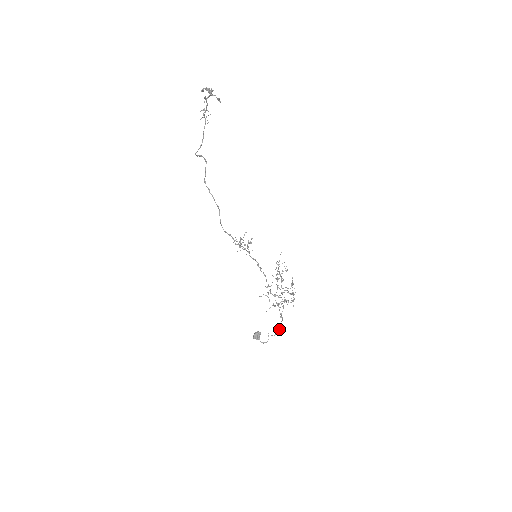
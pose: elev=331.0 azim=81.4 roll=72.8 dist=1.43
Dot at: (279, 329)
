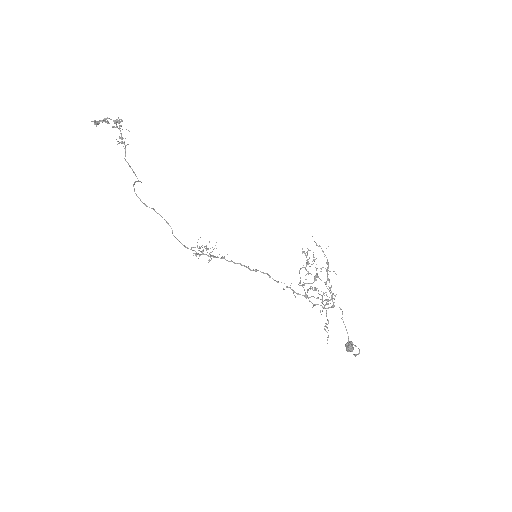
Dot at: (348, 336)
